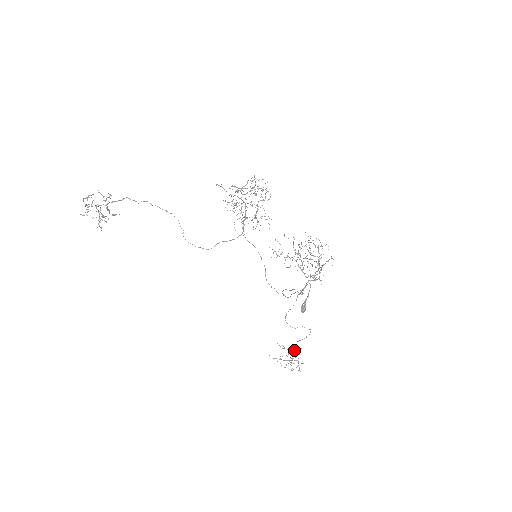
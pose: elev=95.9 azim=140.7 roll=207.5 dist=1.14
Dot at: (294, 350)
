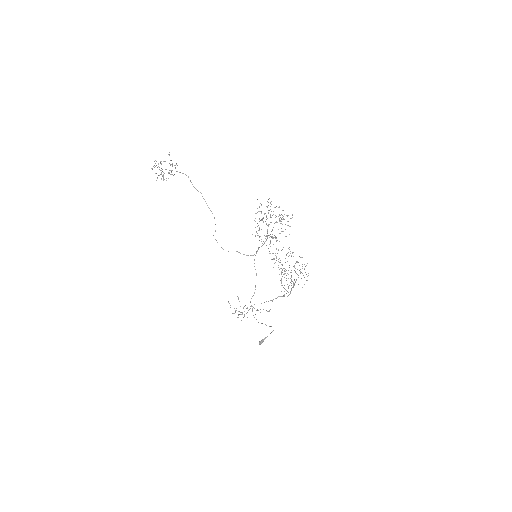
Dot at: occluded
